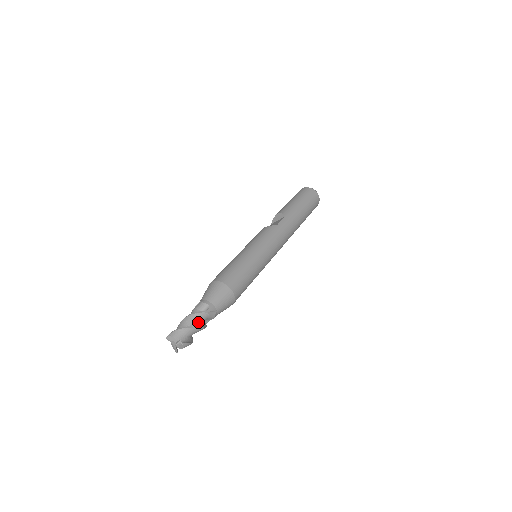
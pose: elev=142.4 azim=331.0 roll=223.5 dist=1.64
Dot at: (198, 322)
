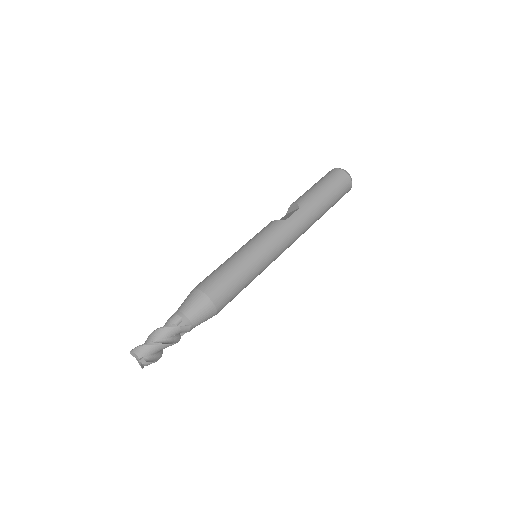
Dot at: (168, 337)
